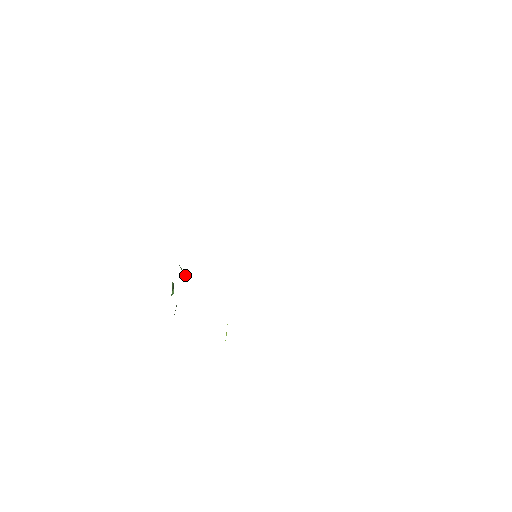
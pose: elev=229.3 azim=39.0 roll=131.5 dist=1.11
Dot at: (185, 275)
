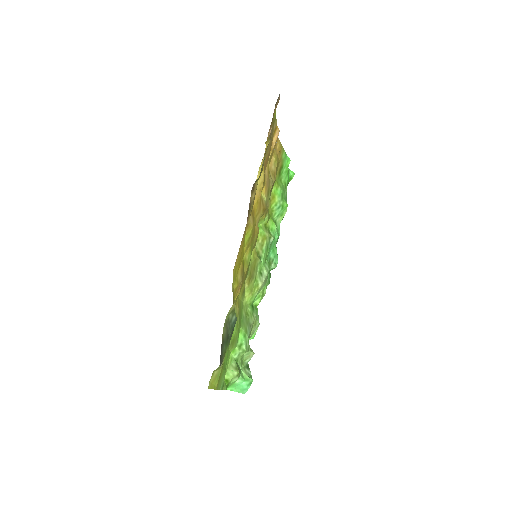
Dot at: (253, 352)
